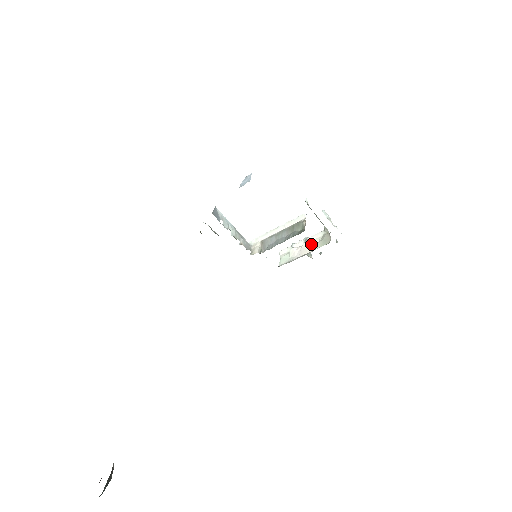
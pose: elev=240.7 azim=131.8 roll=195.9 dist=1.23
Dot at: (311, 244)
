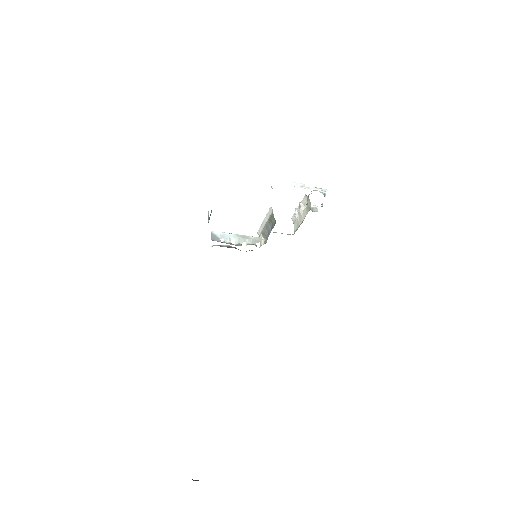
Dot at: (303, 210)
